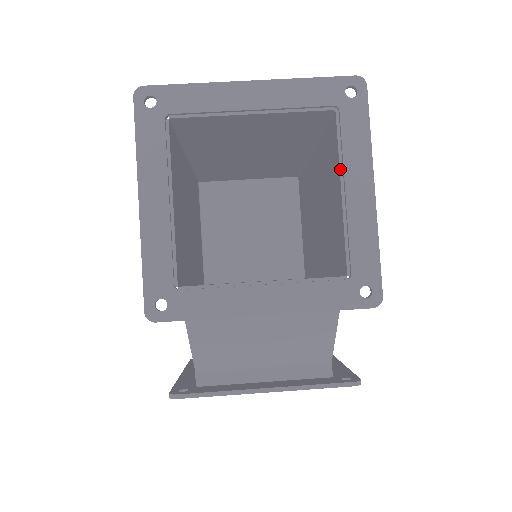
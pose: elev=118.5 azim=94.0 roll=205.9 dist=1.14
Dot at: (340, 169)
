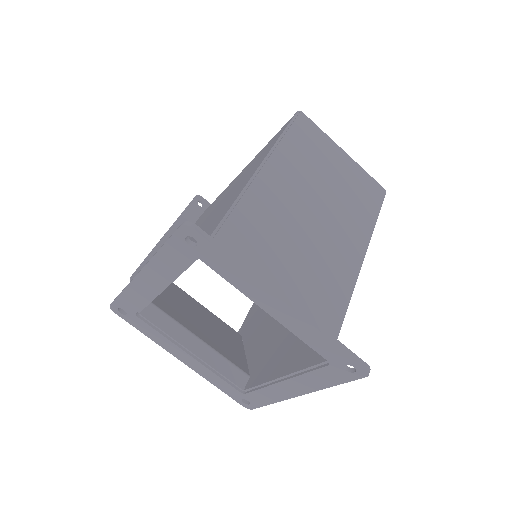
Dot at: (293, 373)
